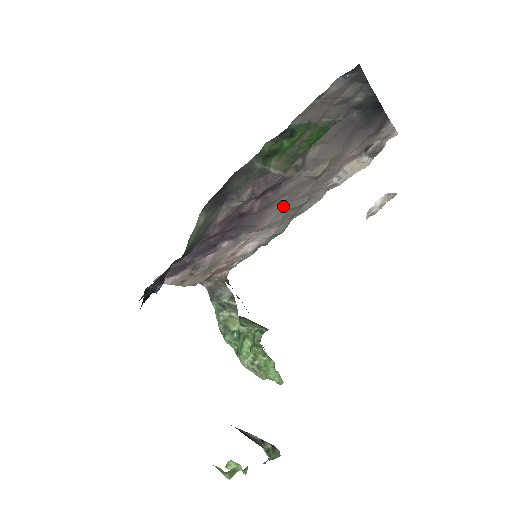
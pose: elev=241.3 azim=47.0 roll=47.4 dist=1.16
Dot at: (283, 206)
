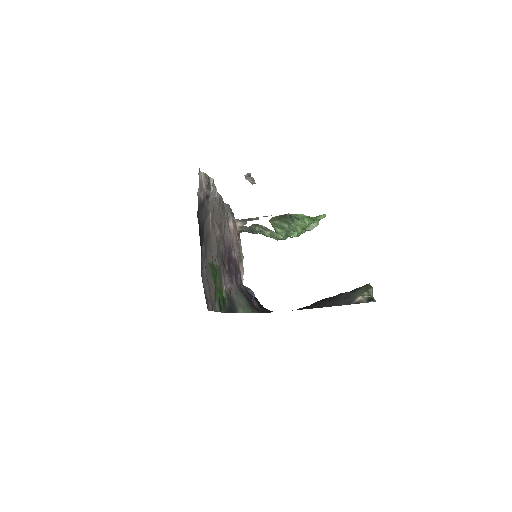
Dot at: (224, 231)
